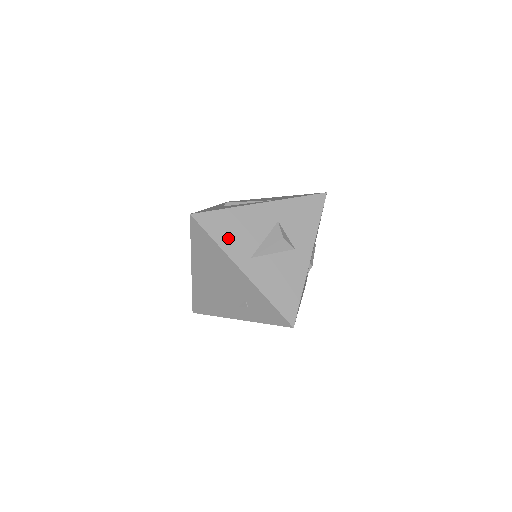
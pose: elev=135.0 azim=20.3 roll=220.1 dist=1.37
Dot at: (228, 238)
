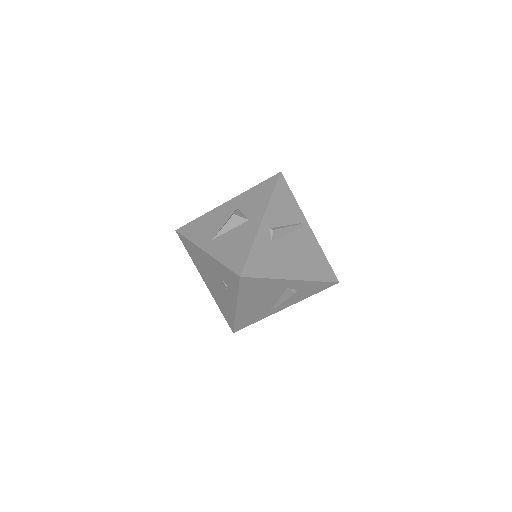
Dot at: (198, 234)
